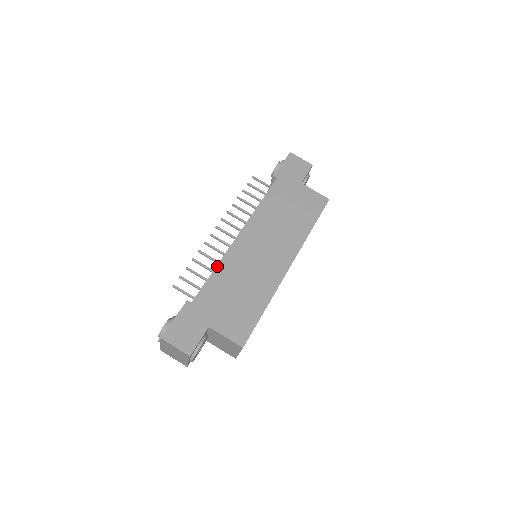
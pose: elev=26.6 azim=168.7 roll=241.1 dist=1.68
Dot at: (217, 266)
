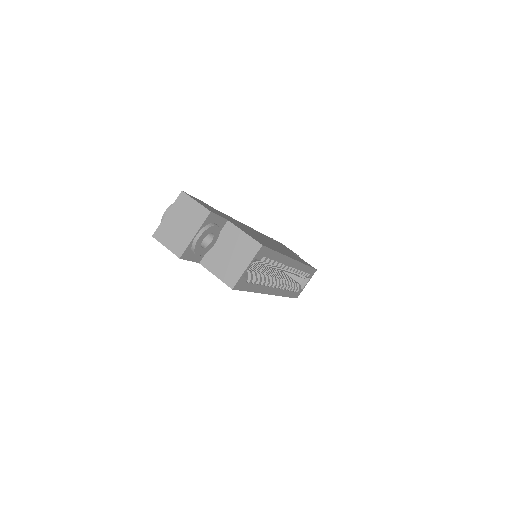
Dot at: (232, 218)
